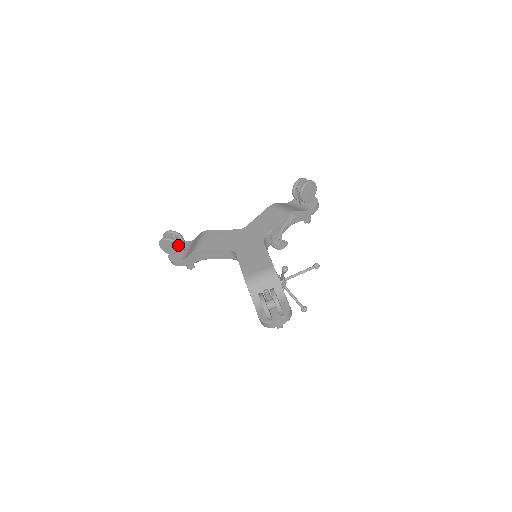
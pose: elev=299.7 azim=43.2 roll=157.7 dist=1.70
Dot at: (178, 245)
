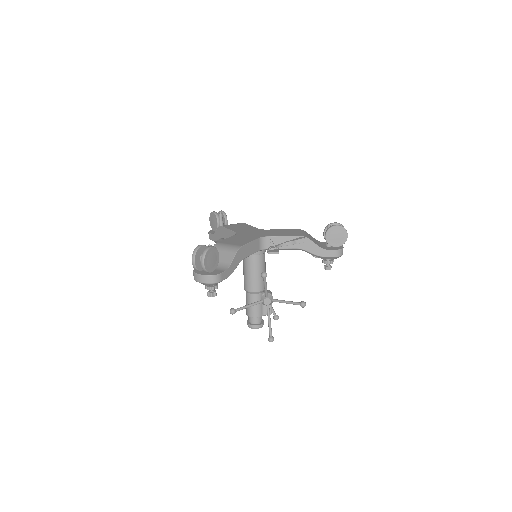
Dot at: (218, 221)
